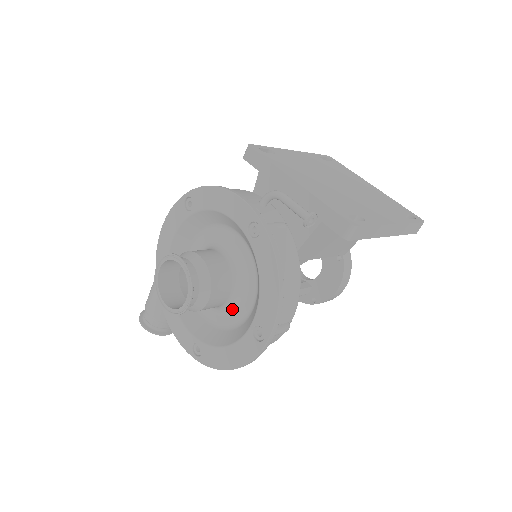
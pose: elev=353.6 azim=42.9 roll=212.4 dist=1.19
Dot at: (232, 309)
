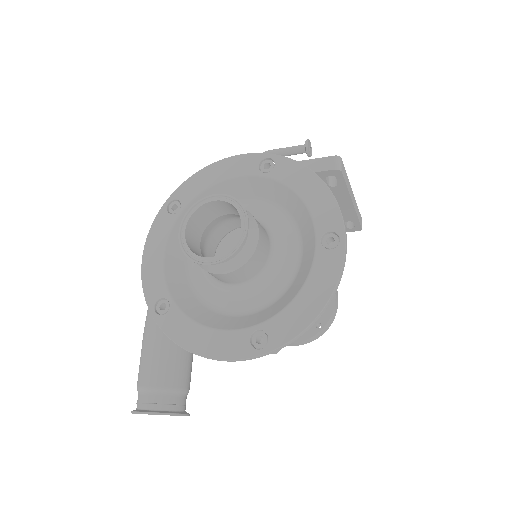
Dot at: (276, 269)
